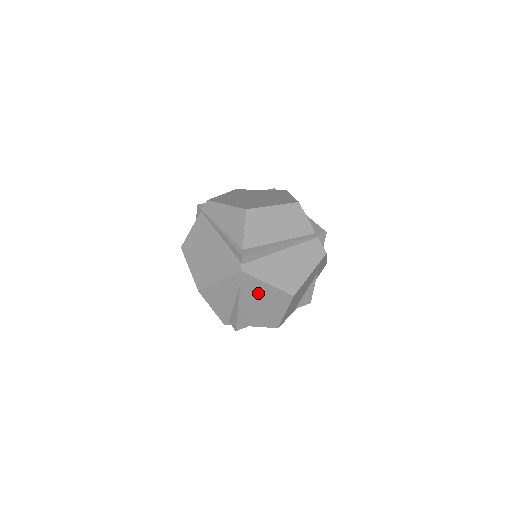
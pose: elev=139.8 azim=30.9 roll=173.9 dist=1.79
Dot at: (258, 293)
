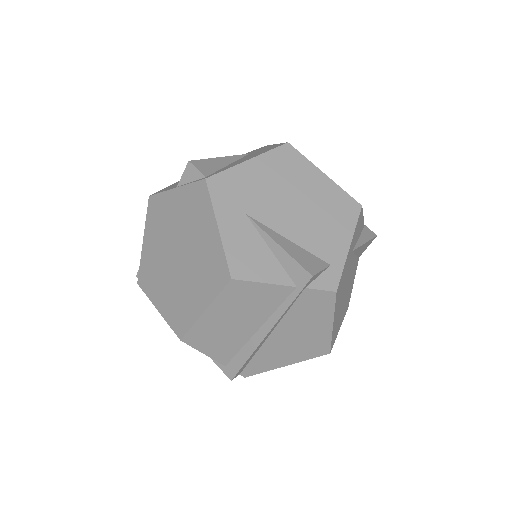
Dot at: occluded
